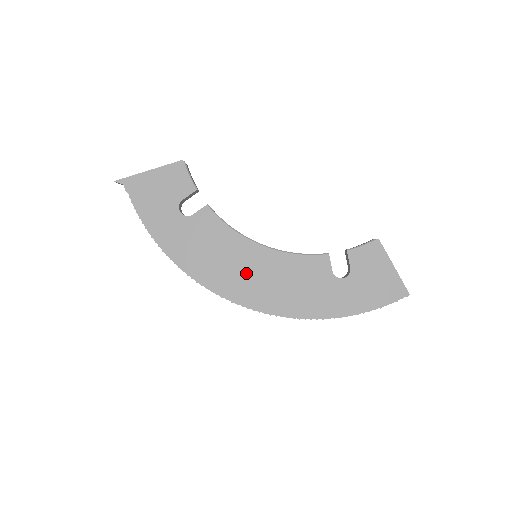
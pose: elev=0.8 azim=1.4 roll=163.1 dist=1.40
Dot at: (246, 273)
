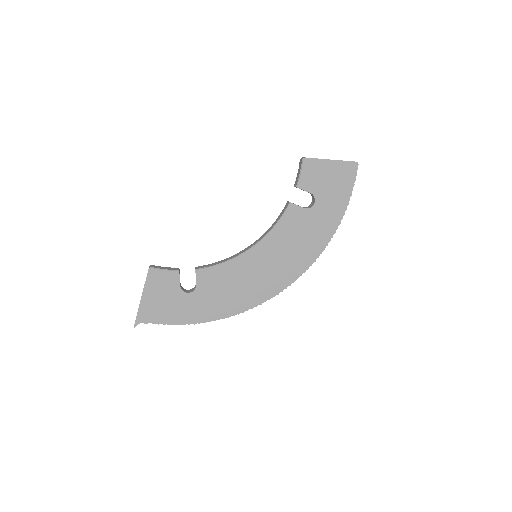
Dot at: (264, 272)
